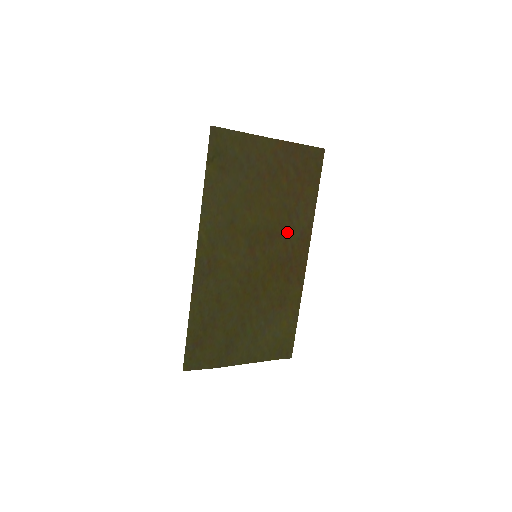
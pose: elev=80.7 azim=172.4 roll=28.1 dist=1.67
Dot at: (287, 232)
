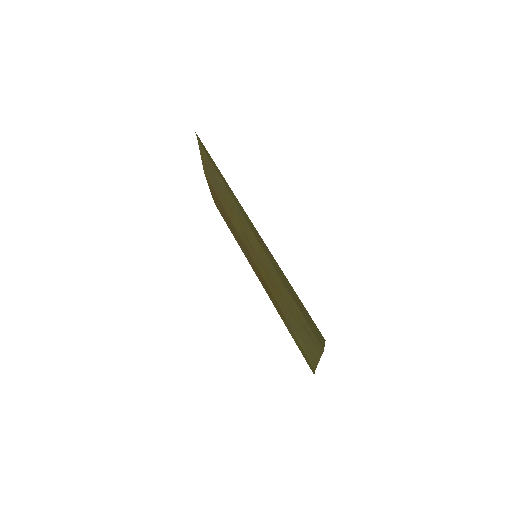
Dot at: (245, 251)
